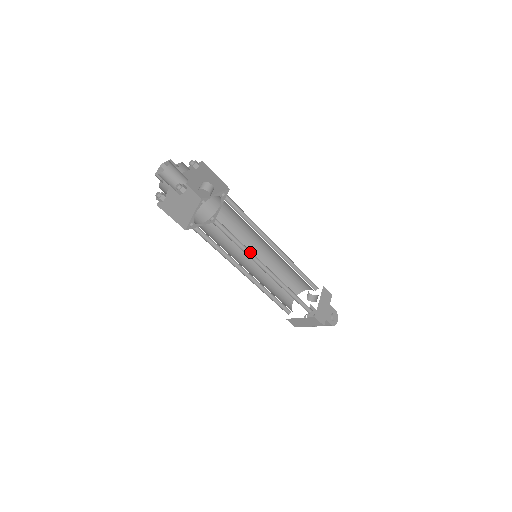
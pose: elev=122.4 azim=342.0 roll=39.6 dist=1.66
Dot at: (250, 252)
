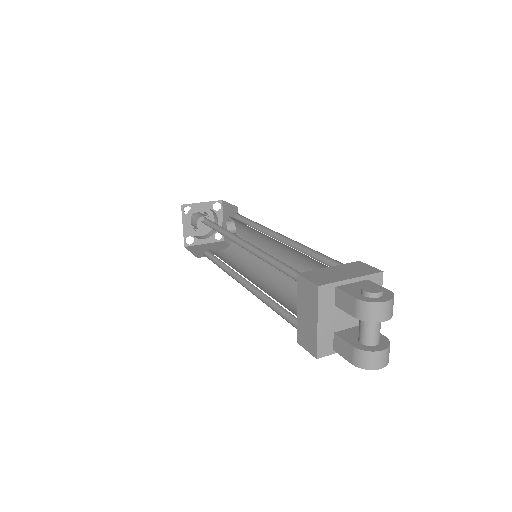
Dot at: (229, 234)
